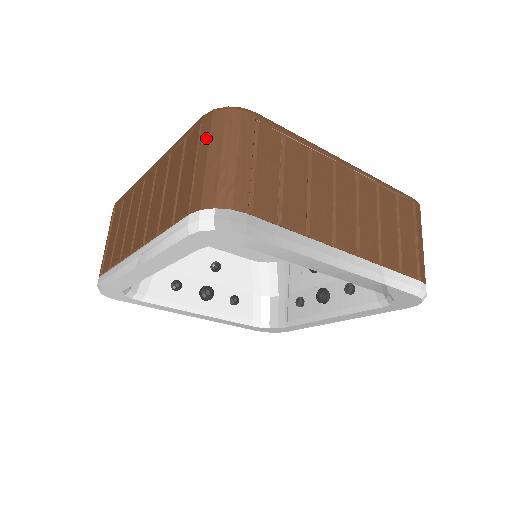
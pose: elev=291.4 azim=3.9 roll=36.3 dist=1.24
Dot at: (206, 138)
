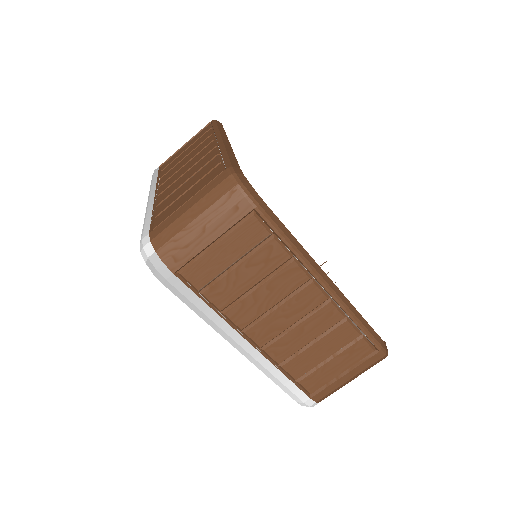
Dot at: (206, 192)
